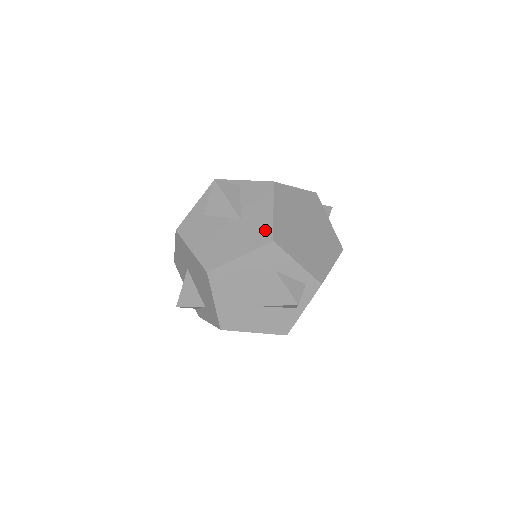
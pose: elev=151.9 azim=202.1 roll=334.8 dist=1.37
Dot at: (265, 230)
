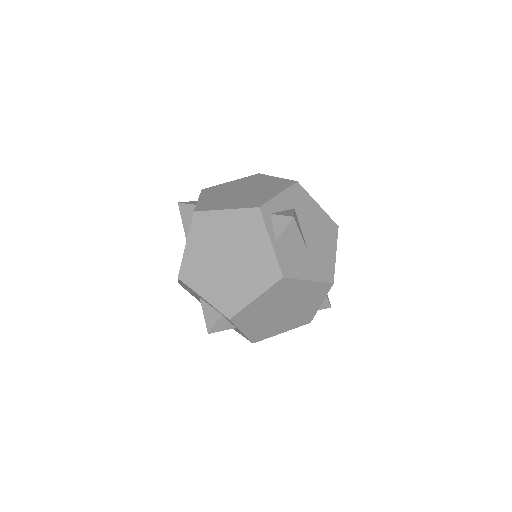
Dot at: occluded
